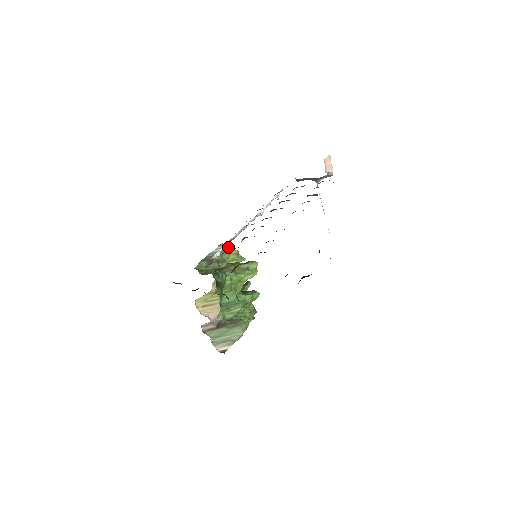
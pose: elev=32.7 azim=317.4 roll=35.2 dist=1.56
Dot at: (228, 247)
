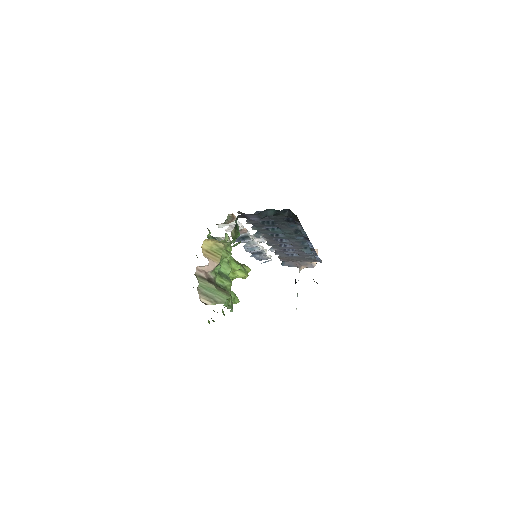
Dot at: occluded
